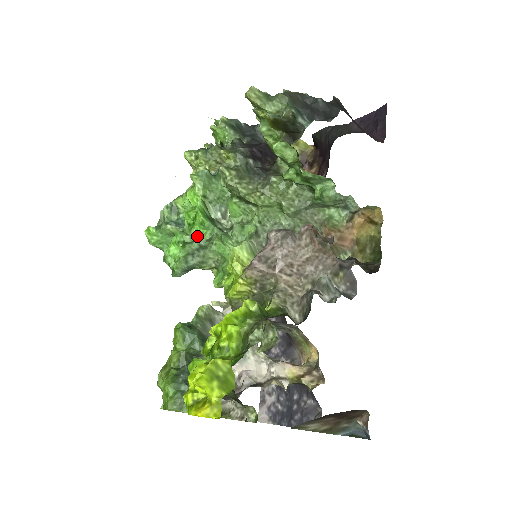
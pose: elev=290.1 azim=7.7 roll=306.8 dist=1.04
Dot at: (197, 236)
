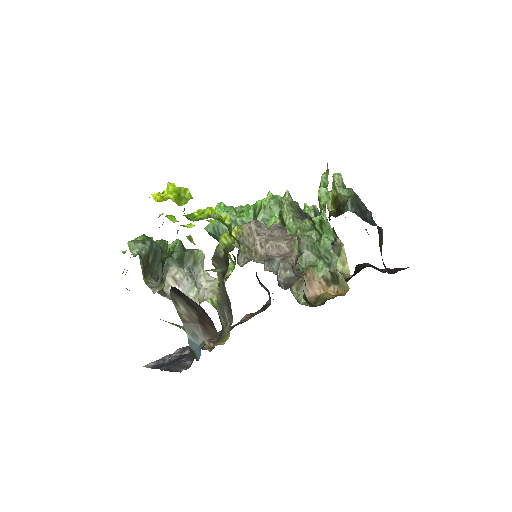
Dot at: (240, 217)
